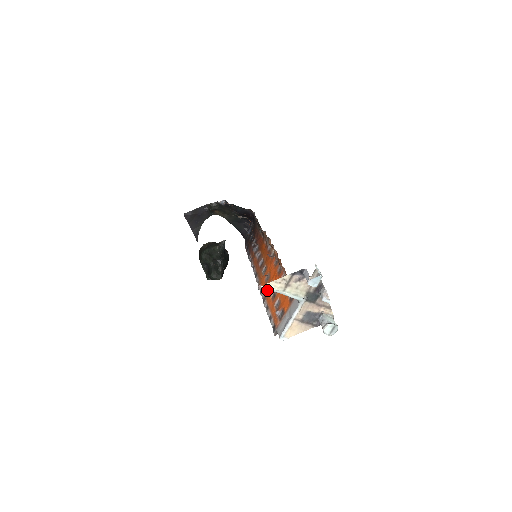
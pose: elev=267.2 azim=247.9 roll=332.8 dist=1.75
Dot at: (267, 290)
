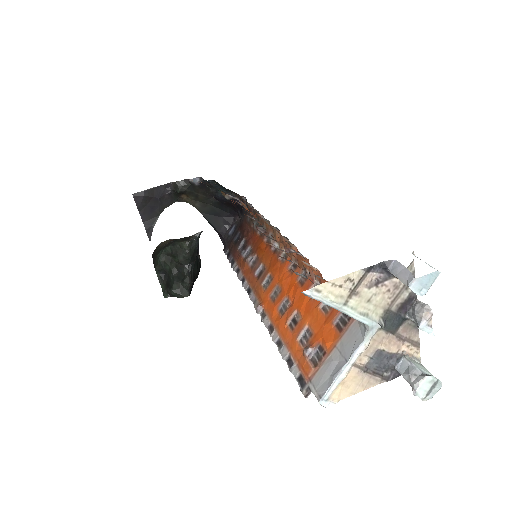
Dot at: (276, 313)
